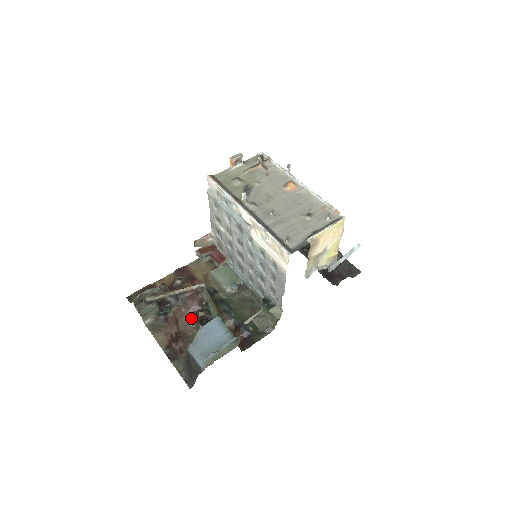
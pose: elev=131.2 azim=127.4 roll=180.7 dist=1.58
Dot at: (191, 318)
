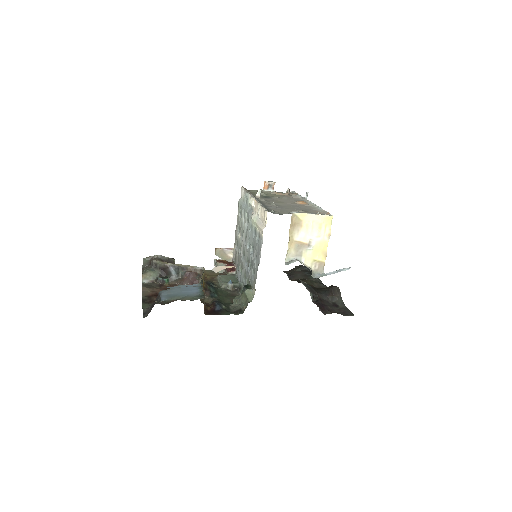
Dot at: occluded
